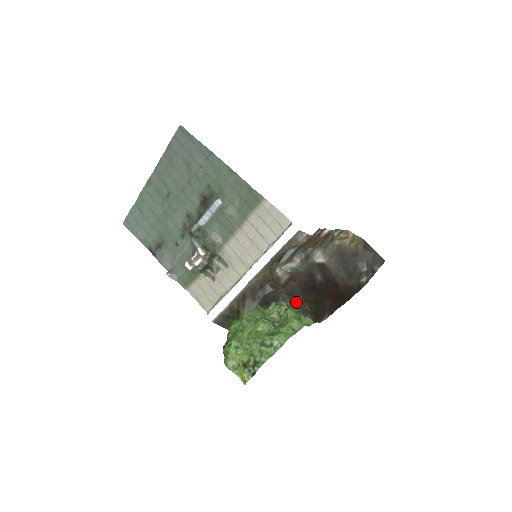
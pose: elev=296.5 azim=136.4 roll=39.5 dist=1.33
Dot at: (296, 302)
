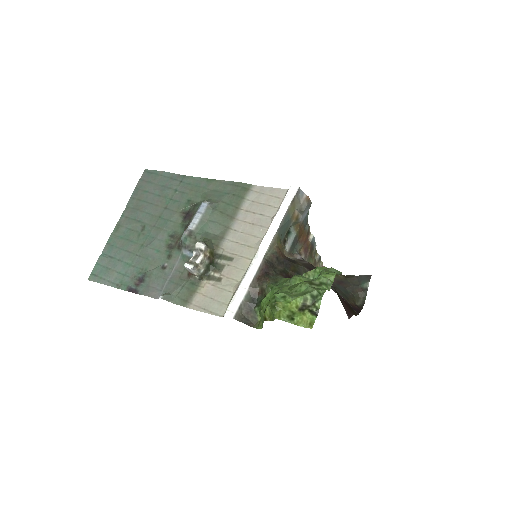
Dot at: occluded
